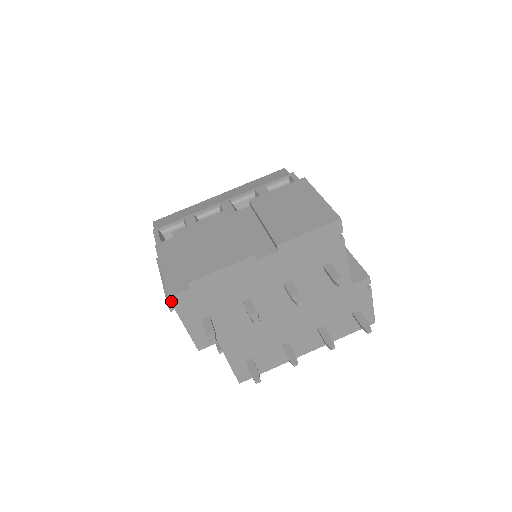
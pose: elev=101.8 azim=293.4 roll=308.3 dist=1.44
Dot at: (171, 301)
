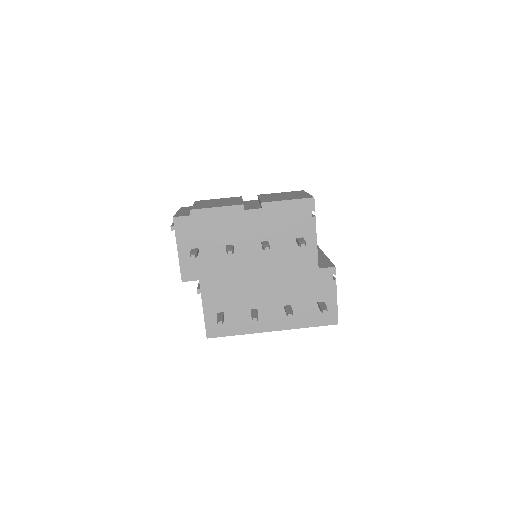
Dot at: (174, 221)
